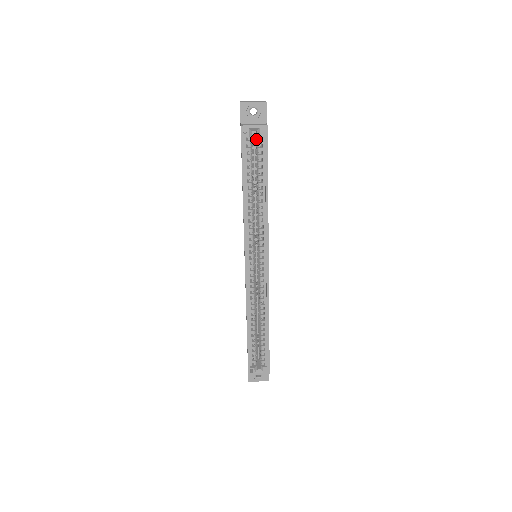
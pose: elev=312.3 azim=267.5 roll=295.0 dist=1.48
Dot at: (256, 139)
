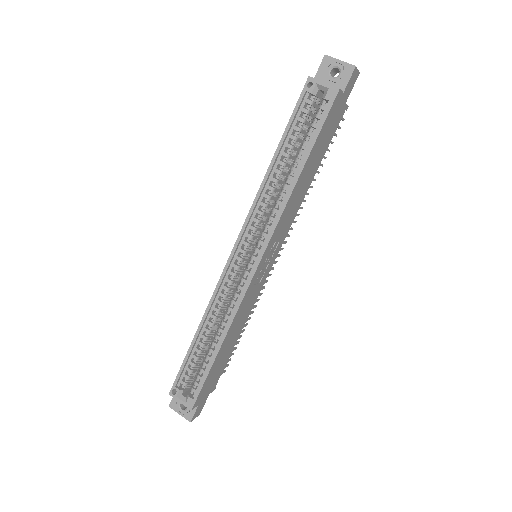
Dot at: occluded
